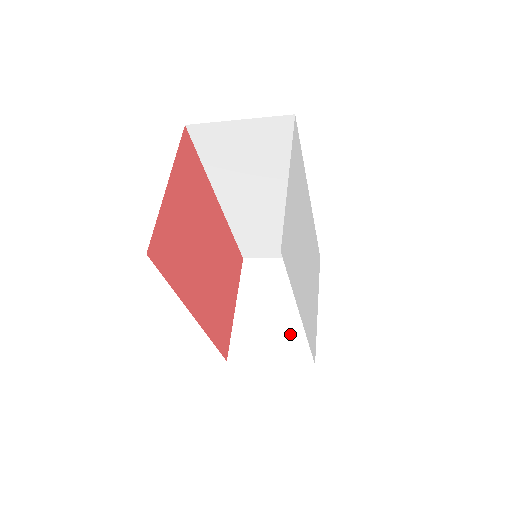
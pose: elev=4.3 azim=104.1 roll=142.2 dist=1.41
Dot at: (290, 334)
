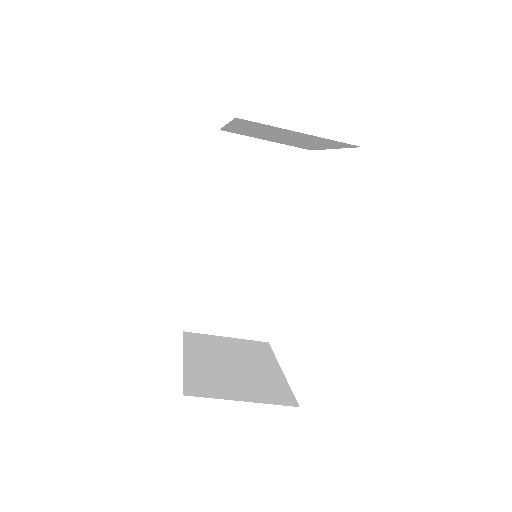
Dot at: (259, 383)
